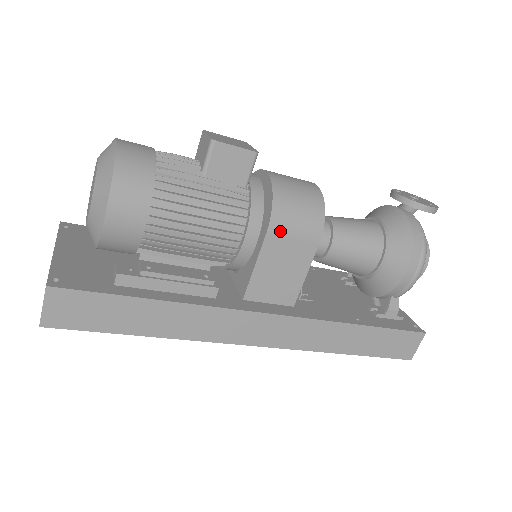
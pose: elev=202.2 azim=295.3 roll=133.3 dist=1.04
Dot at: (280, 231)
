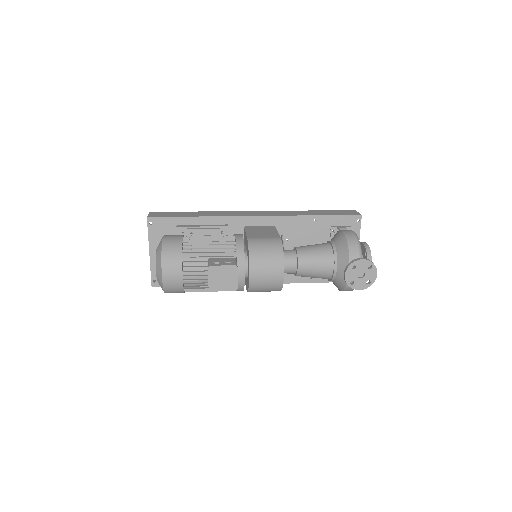
Dot at: occluded
